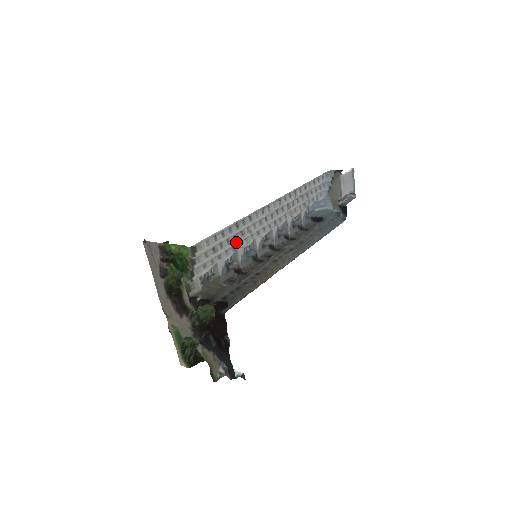
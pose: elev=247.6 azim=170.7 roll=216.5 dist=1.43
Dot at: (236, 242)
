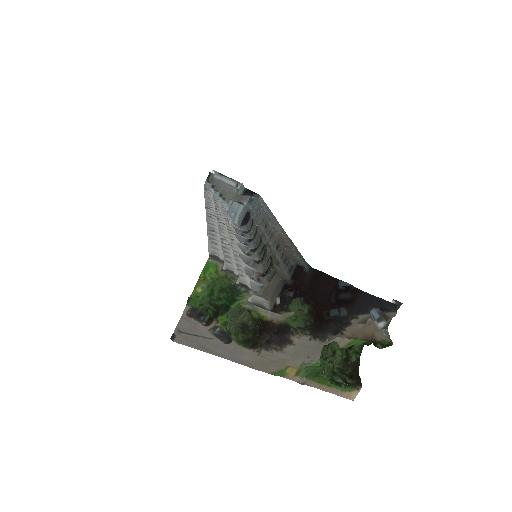
Dot at: (230, 247)
